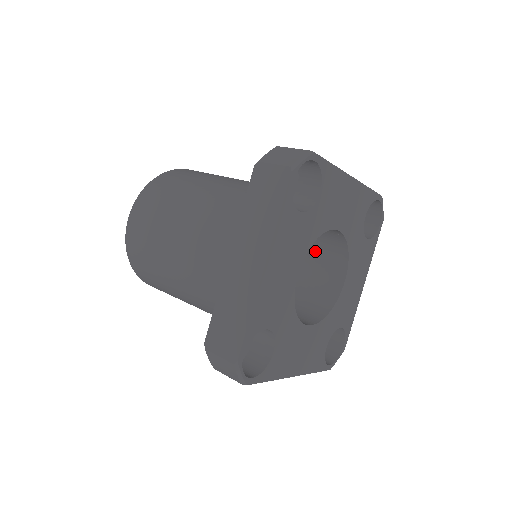
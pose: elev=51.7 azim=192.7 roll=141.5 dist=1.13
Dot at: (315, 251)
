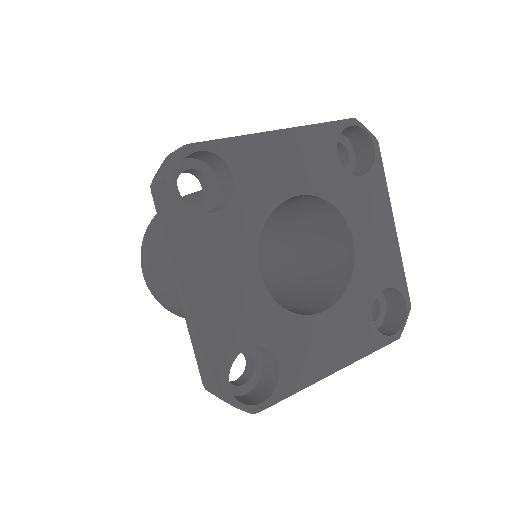
Dot at: (312, 220)
